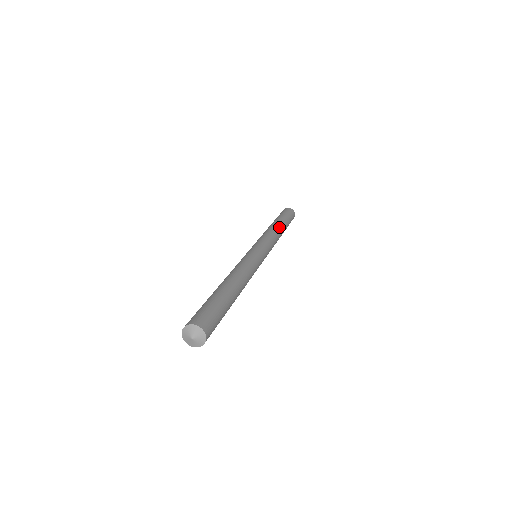
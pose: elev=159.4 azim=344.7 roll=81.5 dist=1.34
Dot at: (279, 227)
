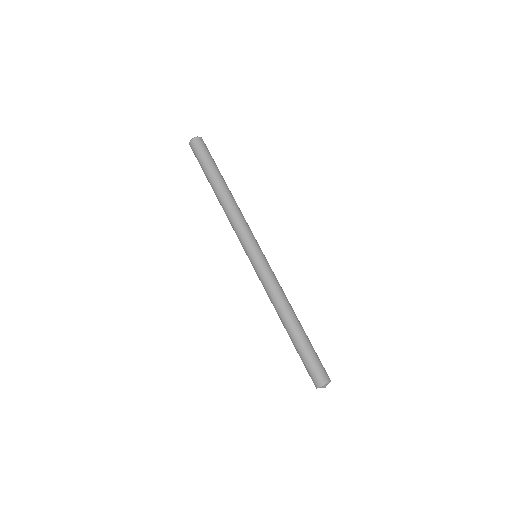
Dot at: (228, 194)
